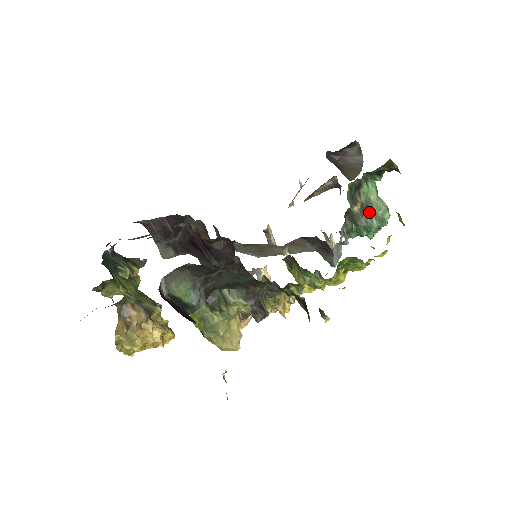
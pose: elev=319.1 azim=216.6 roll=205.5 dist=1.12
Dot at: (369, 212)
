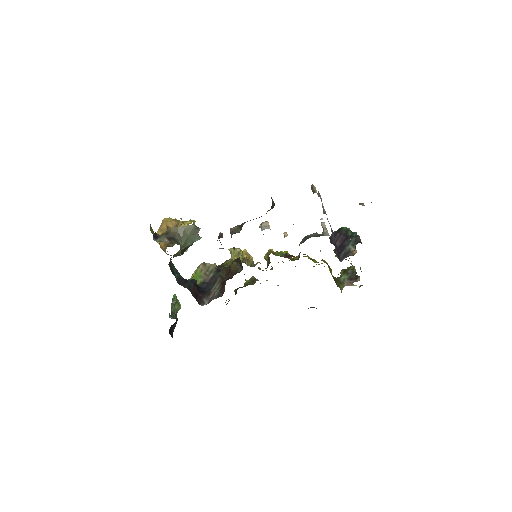
Dot at: occluded
